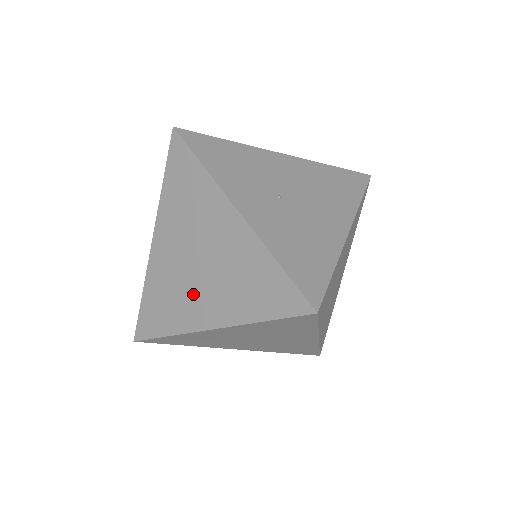
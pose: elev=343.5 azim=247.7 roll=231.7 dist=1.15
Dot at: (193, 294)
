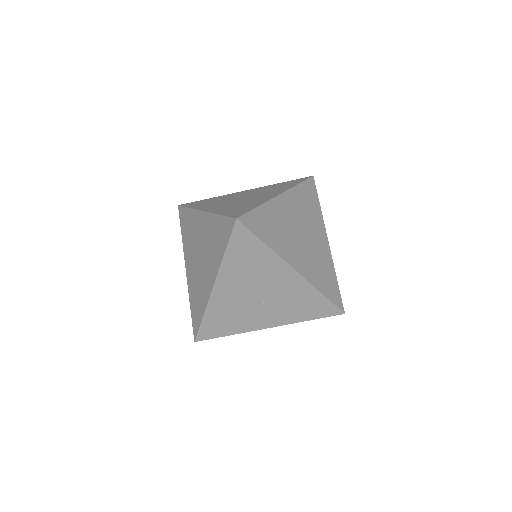
Dot at: (254, 199)
